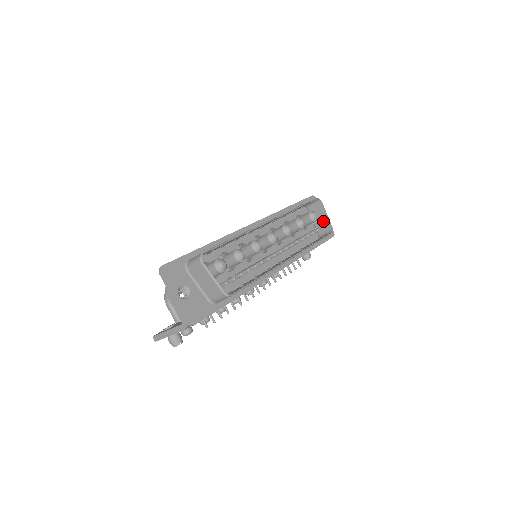
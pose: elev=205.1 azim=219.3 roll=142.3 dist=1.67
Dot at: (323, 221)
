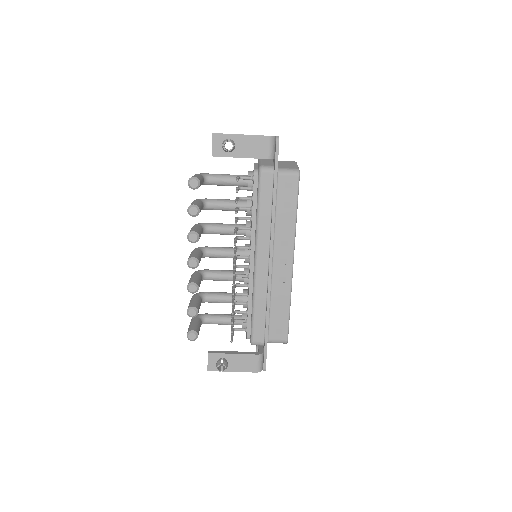
Dot at: occluded
